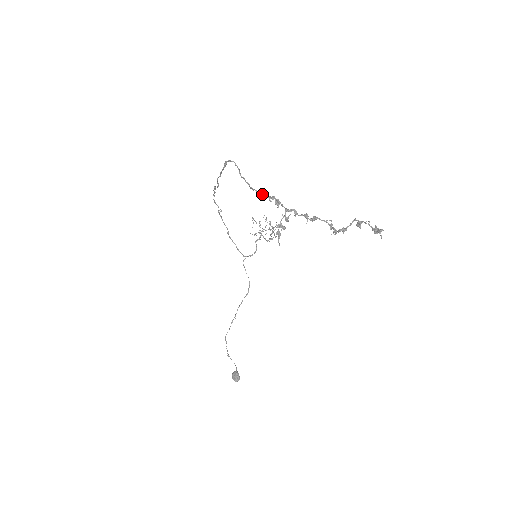
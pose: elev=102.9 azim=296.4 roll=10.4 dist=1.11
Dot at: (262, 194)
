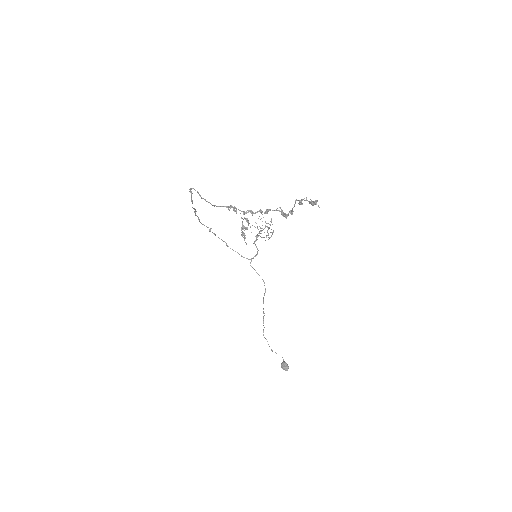
Dot at: occluded
